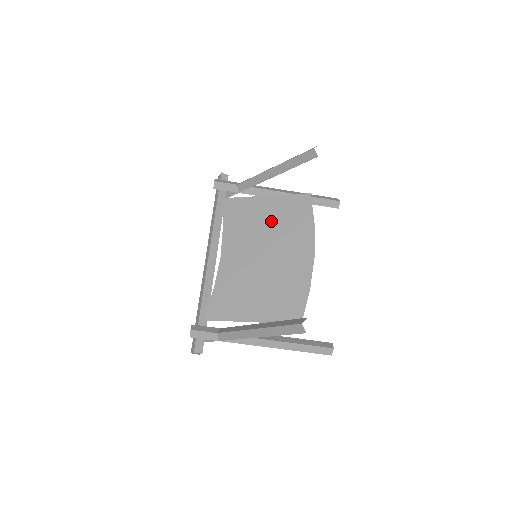
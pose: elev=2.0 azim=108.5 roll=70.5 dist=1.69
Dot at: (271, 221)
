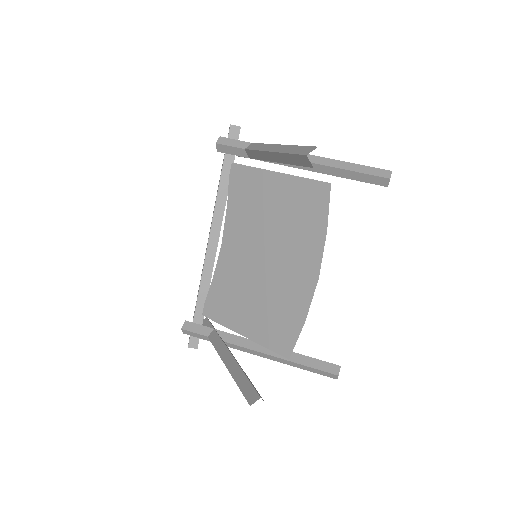
Dot at: (278, 213)
